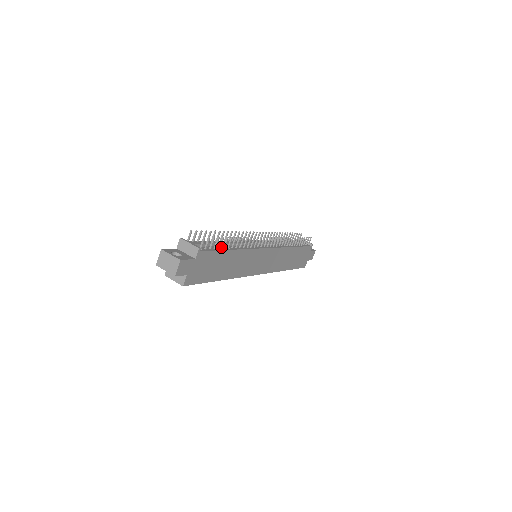
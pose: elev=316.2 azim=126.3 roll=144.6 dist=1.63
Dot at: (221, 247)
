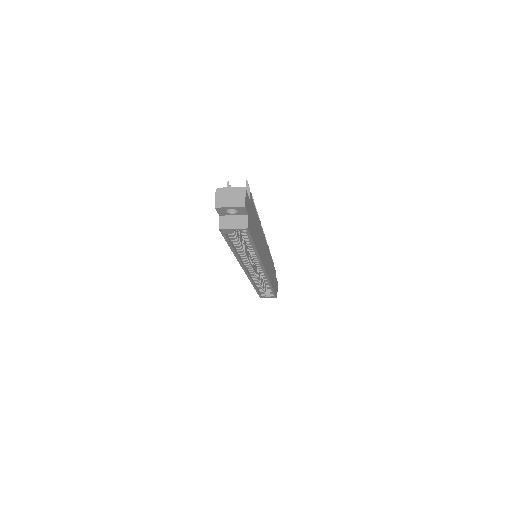
Dot at: occluded
